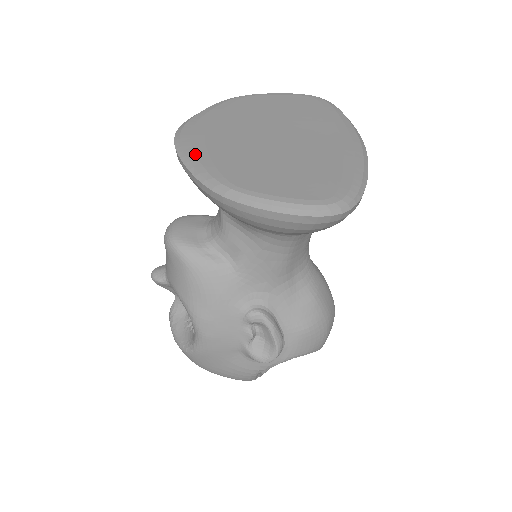
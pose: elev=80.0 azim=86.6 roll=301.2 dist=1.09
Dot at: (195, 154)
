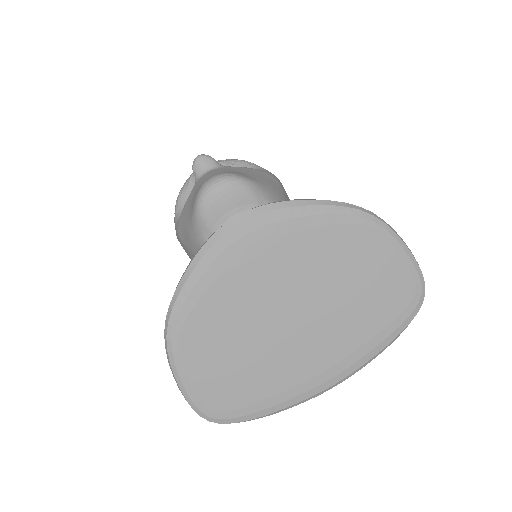
Dot at: (204, 272)
